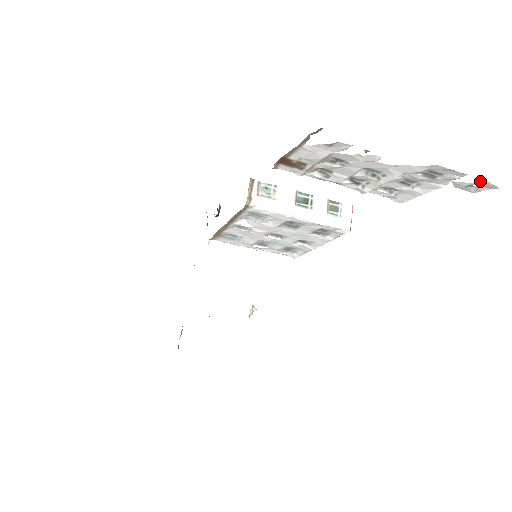
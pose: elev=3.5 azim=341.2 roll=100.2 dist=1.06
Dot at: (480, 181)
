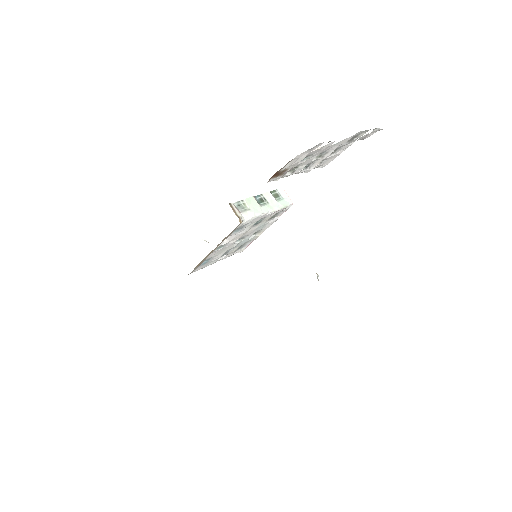
Dot at: (374, 130)
